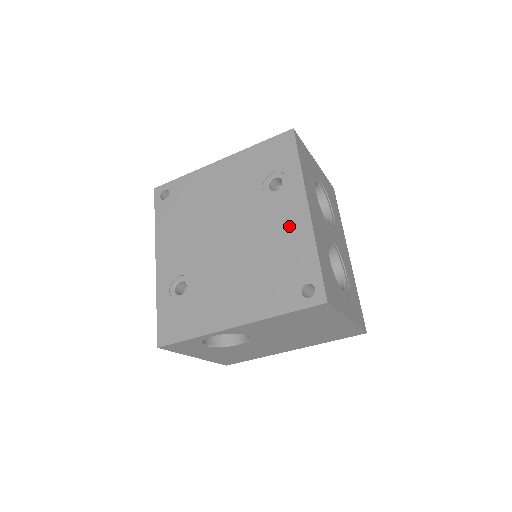
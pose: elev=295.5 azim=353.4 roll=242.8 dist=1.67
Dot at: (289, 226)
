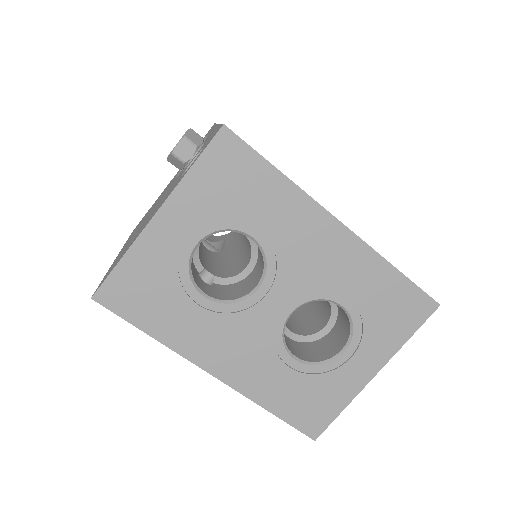
Dot at: occluded
